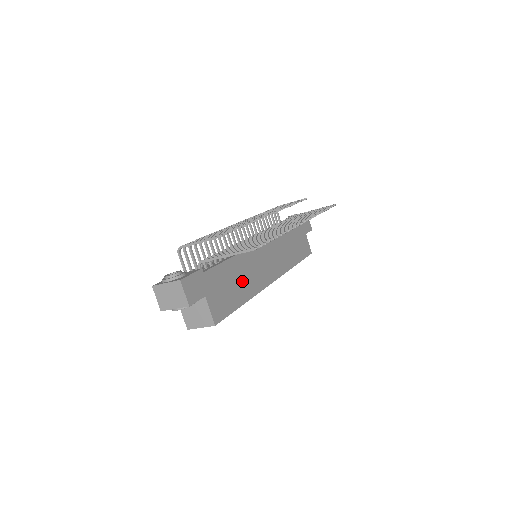
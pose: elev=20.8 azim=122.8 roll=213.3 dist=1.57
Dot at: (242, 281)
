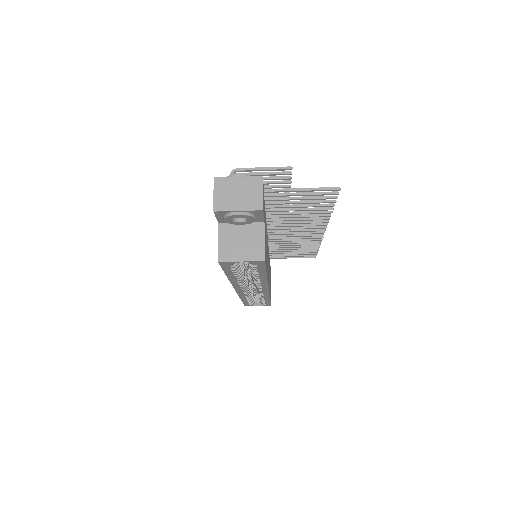
Dot at: occluded
